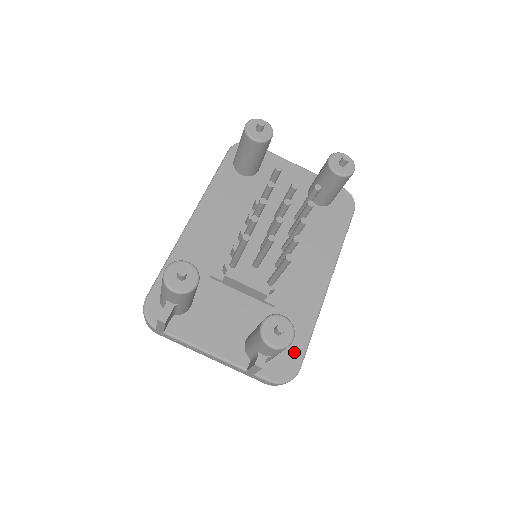
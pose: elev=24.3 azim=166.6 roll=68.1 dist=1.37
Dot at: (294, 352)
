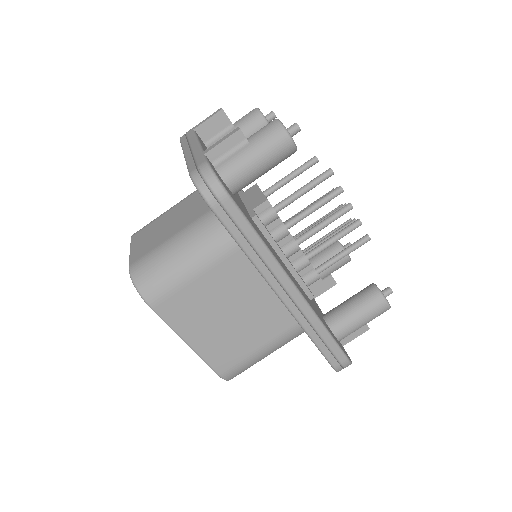
Dot at: (237, 203)
